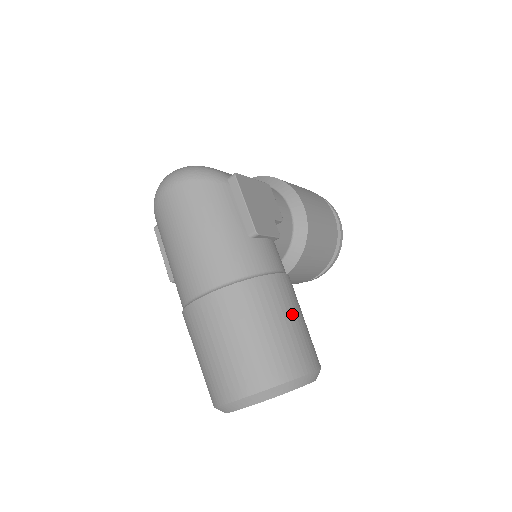
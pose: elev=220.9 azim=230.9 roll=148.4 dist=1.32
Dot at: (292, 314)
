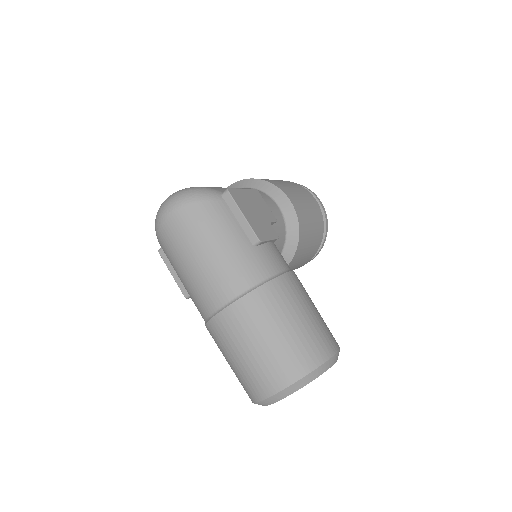
Dot at: (306, 307)
